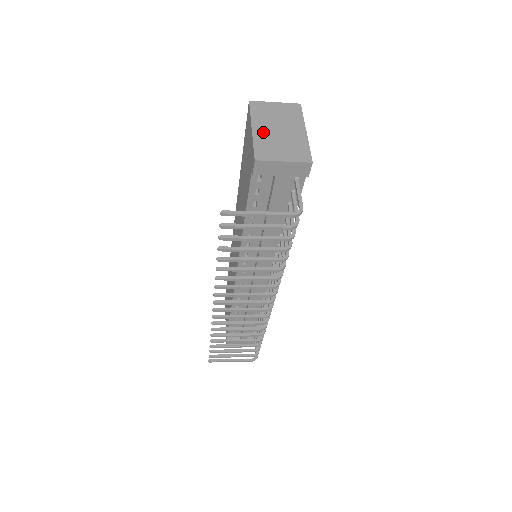
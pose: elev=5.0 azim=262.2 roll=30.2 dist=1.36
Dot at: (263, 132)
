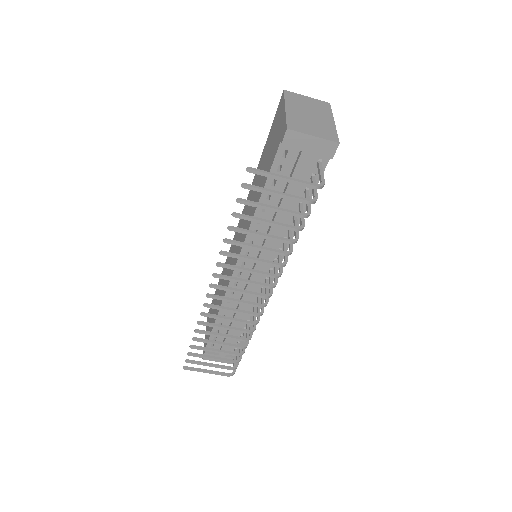
Dot at: (295, 112)
